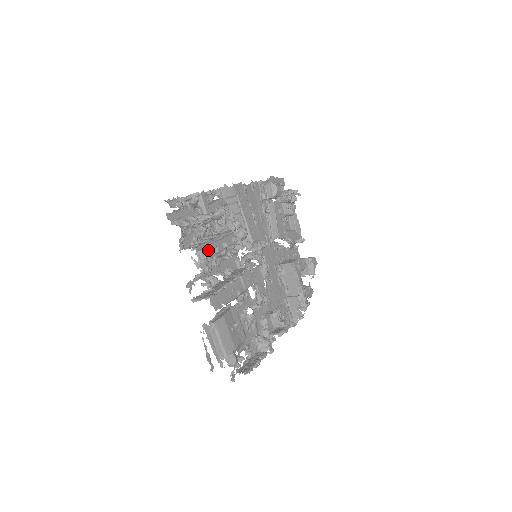
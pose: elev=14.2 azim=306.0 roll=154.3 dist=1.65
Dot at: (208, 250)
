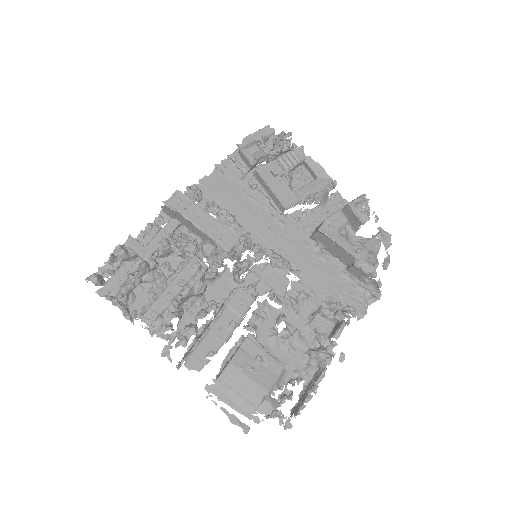
Dot at: (155, 307)
